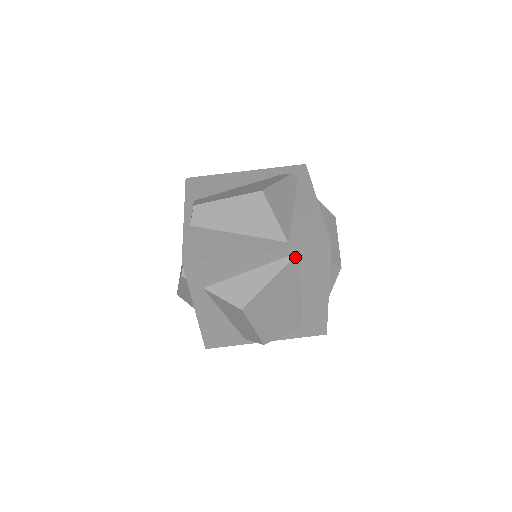
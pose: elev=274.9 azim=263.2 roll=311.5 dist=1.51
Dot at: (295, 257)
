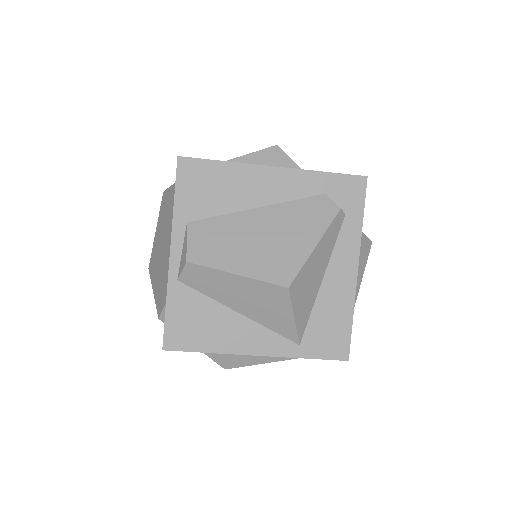
Dot at: occluded
